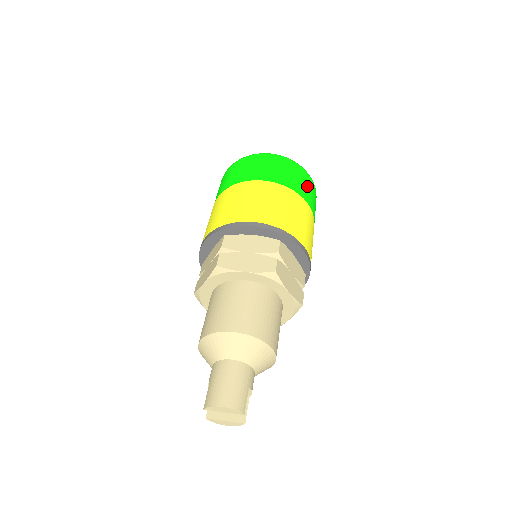
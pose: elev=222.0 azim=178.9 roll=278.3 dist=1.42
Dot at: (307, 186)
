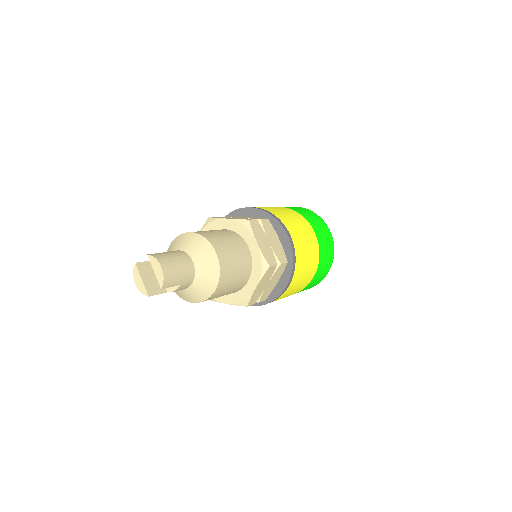
Dot at: (323, 271)
